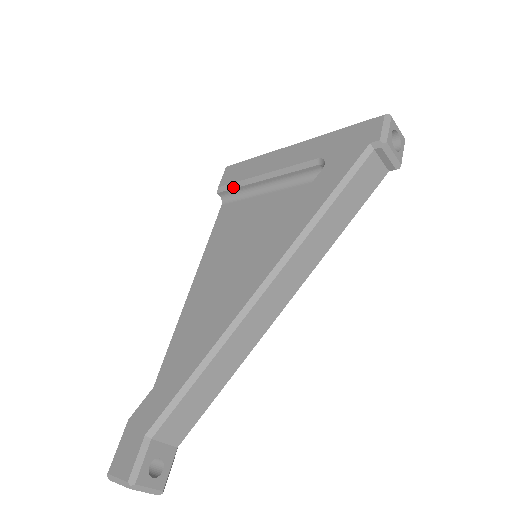
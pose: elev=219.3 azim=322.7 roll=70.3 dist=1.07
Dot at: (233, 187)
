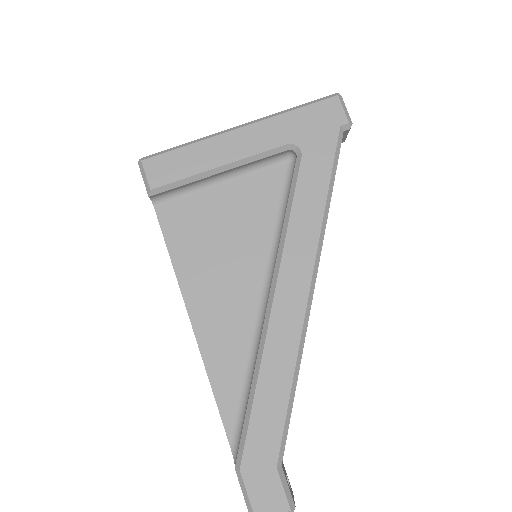
Dot at: (175, 186)
